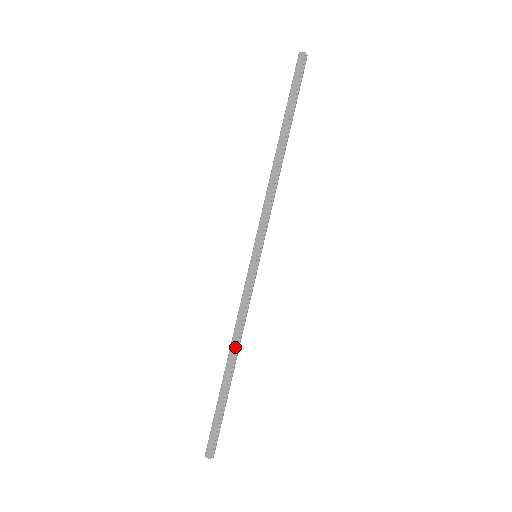
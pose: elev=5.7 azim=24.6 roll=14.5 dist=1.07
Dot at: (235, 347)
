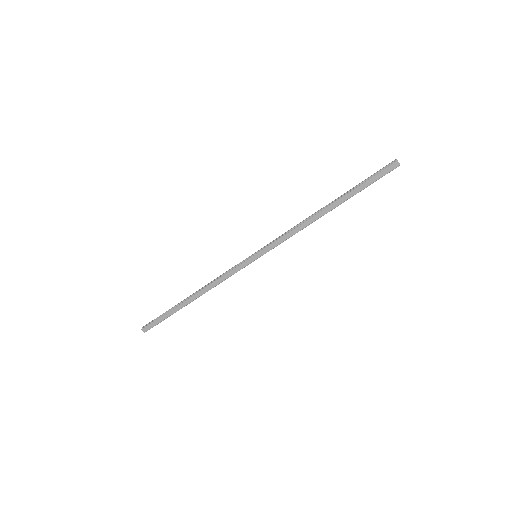
Dot at: (203, 293)
